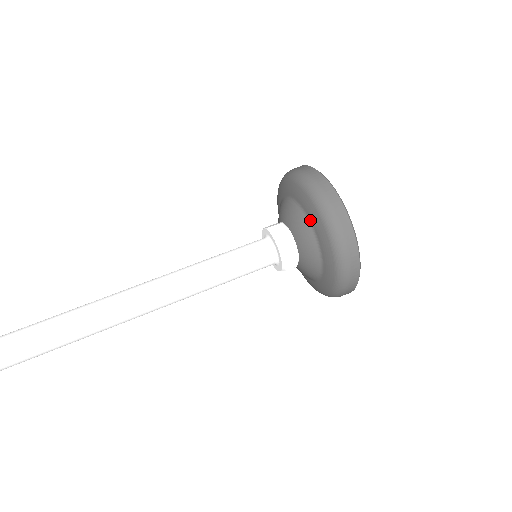
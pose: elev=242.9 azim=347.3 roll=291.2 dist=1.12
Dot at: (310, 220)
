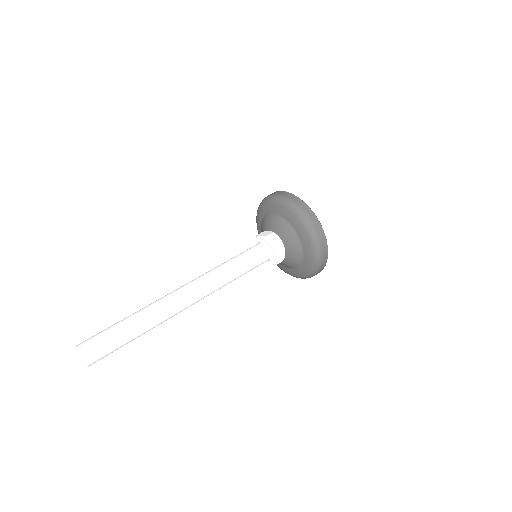
Dot at: (303, 261)
